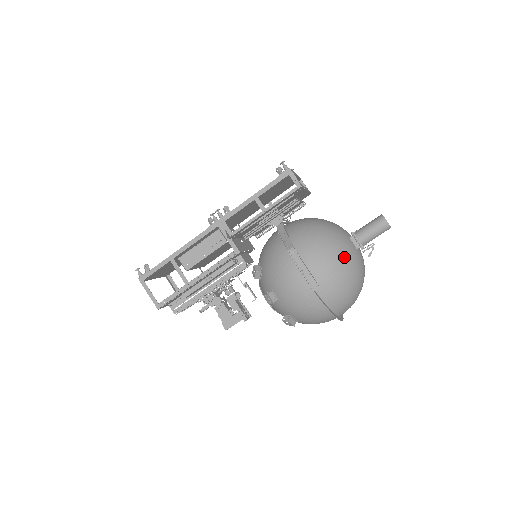
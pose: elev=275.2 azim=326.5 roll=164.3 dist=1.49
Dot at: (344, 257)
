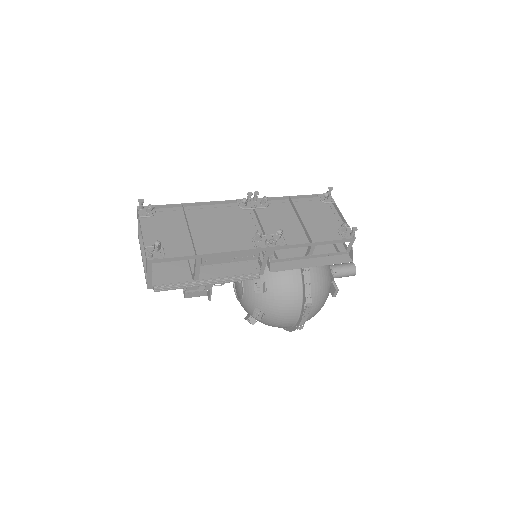
Dot at: occluded
